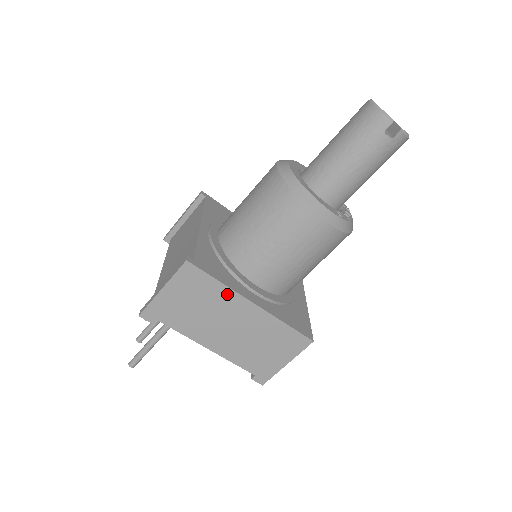
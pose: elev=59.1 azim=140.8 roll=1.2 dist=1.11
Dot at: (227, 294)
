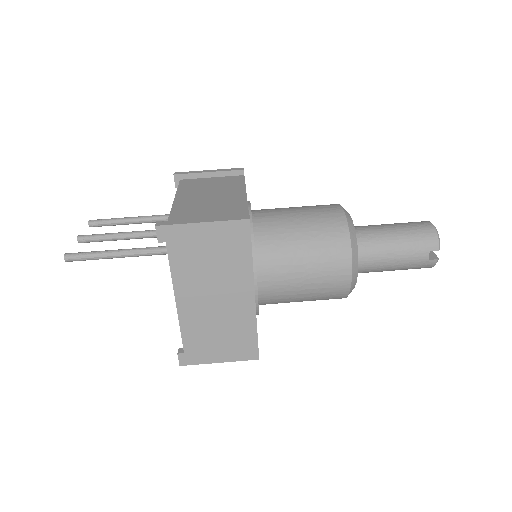
Dot at: (245, 271)
